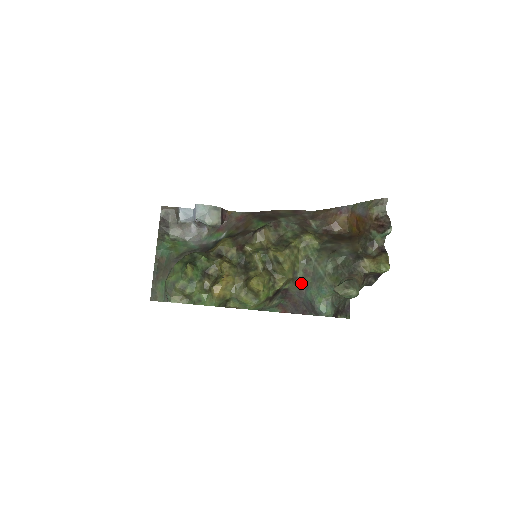
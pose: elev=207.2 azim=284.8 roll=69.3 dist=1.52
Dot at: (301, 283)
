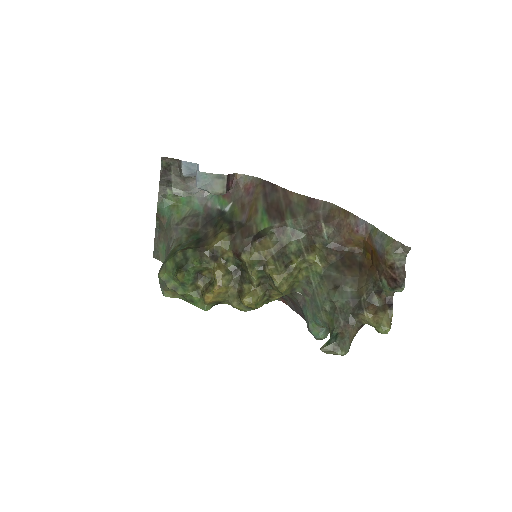
Dot at: (299, 297)
